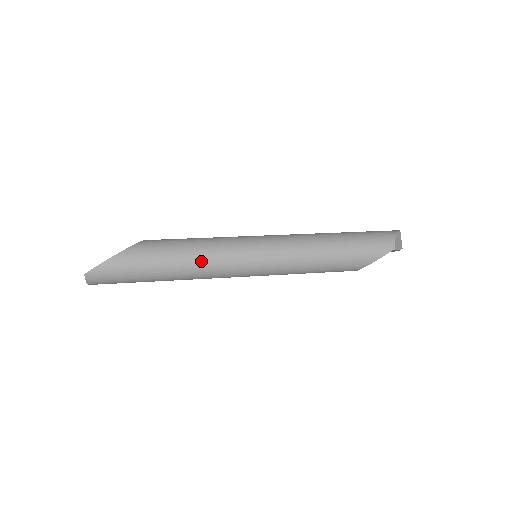
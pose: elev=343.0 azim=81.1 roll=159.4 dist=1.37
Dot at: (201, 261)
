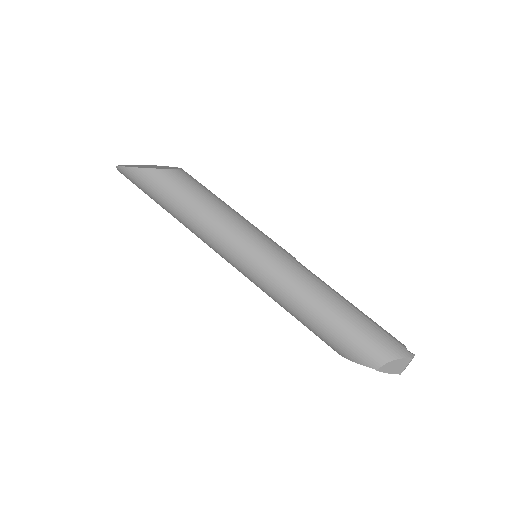
Dot at: (197, 226)
